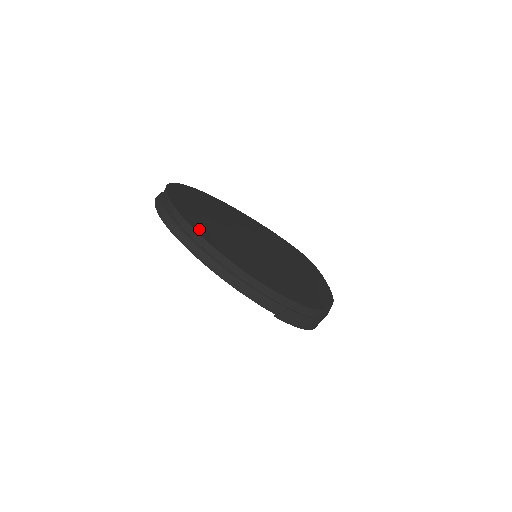
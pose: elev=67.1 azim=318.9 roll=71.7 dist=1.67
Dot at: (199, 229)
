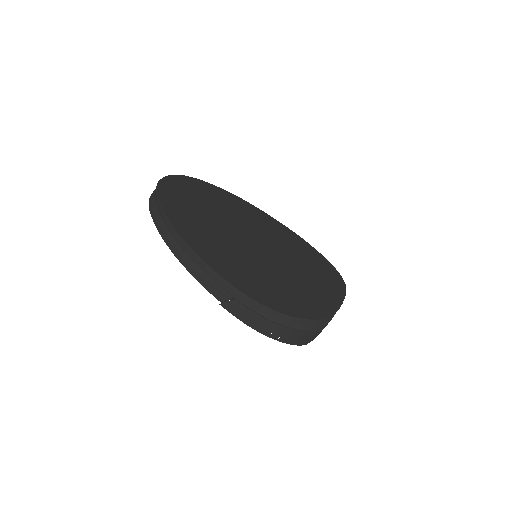
Dot at: (168, 204)
